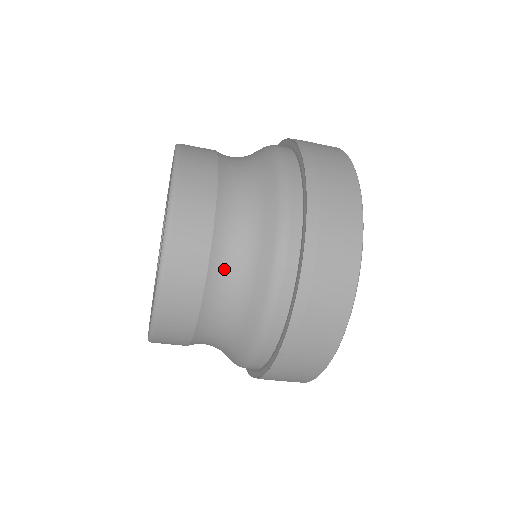
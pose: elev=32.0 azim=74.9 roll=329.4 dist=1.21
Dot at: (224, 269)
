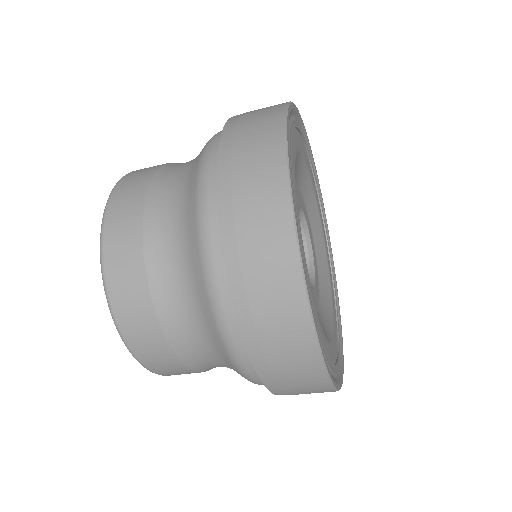
Dot at: (165, 274)
